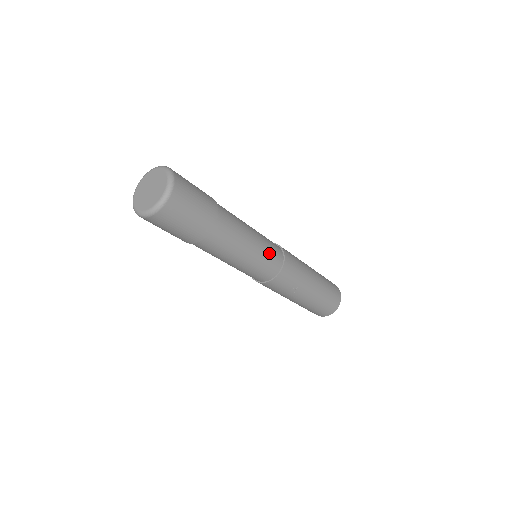
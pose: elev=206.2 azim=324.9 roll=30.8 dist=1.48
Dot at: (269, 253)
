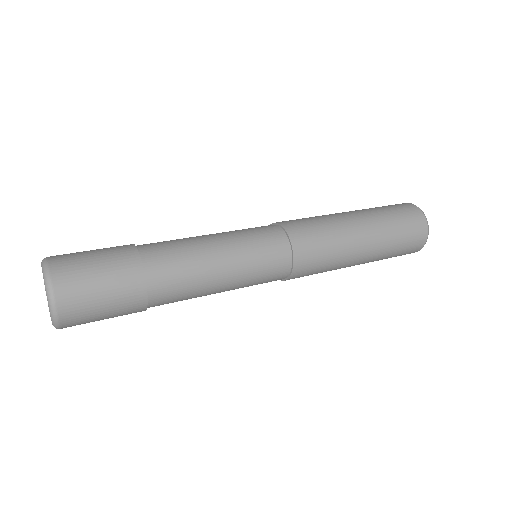
Dot at: (258, 281)
